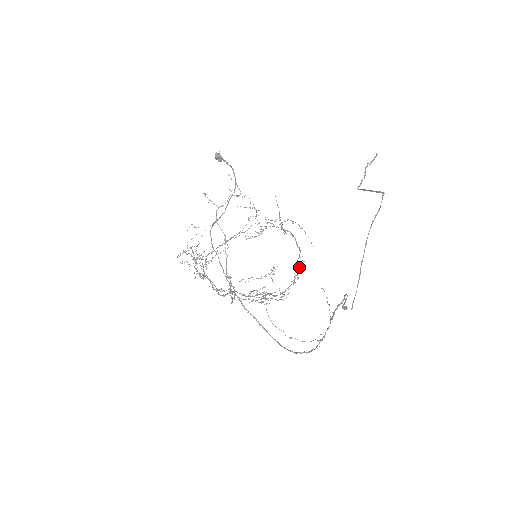
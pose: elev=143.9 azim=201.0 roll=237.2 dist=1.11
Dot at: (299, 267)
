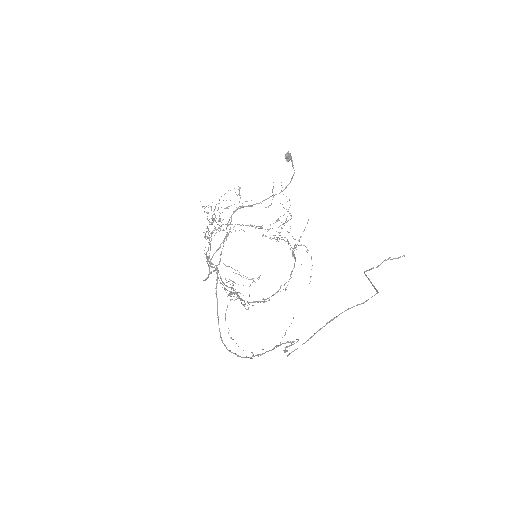
Dot at: (277, 292)
